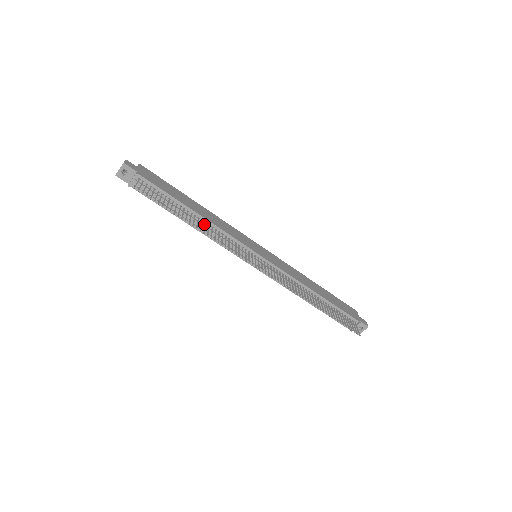
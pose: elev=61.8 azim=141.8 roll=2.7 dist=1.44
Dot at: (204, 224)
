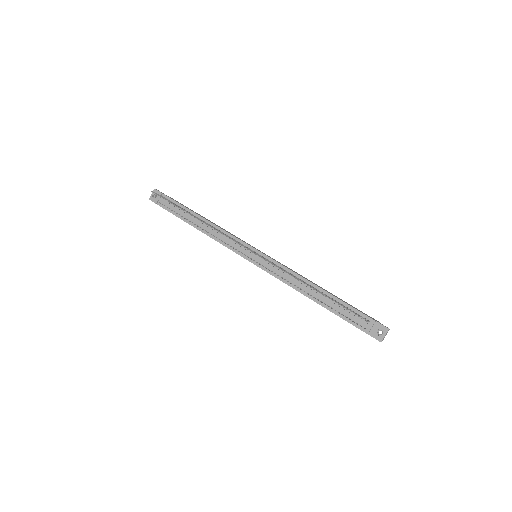
Dot at: (208, 226)
